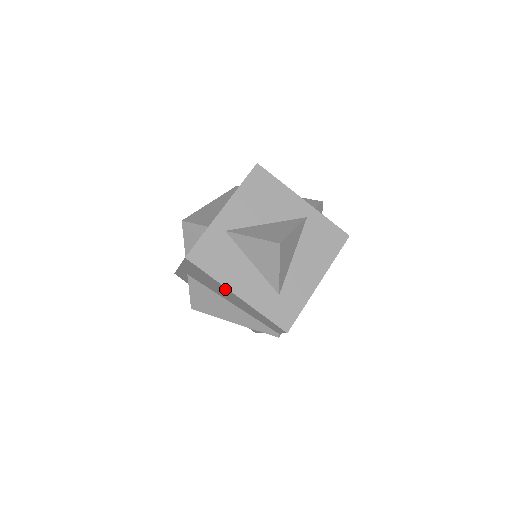
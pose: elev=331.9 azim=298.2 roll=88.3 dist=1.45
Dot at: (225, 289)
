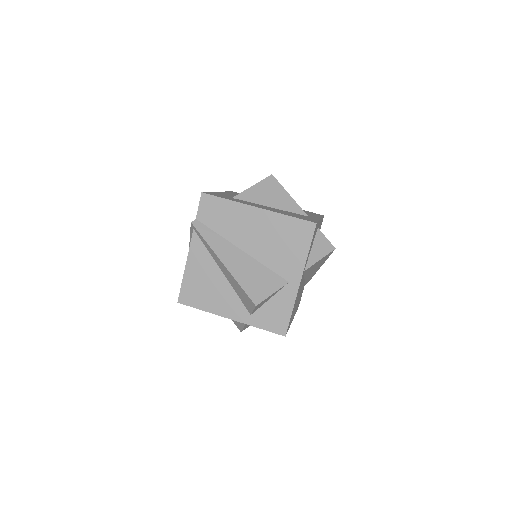
Dot at: occluded
